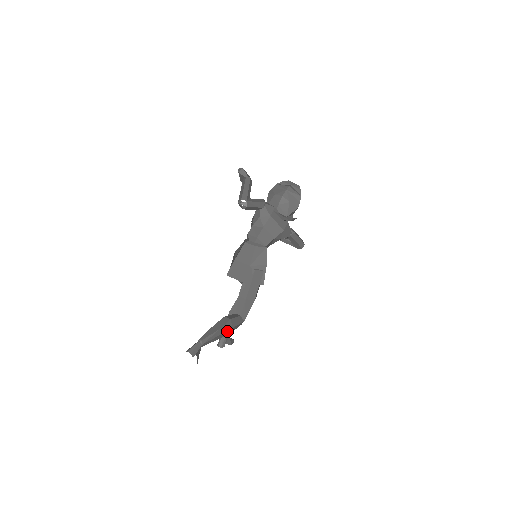
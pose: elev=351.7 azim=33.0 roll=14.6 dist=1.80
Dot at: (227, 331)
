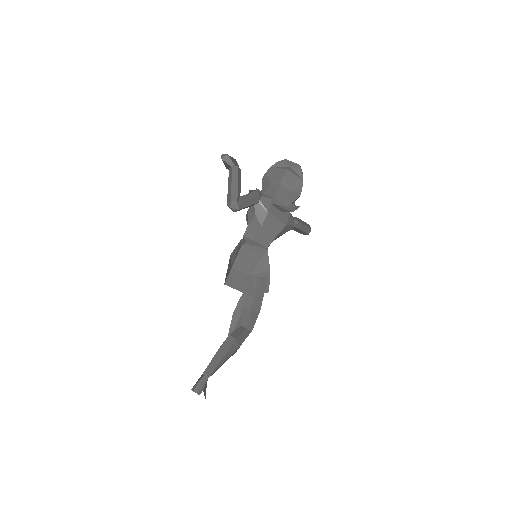
Dot at: (234, 352)
